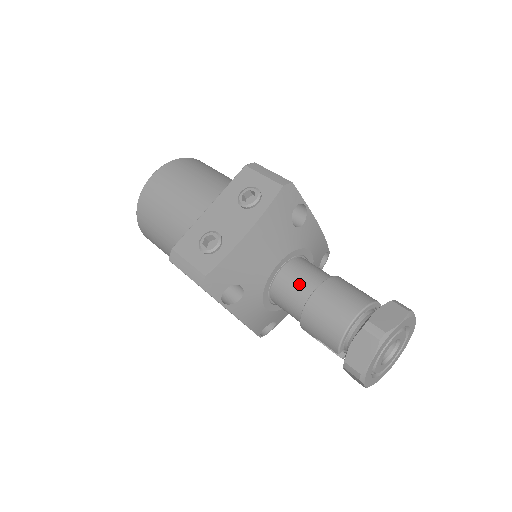
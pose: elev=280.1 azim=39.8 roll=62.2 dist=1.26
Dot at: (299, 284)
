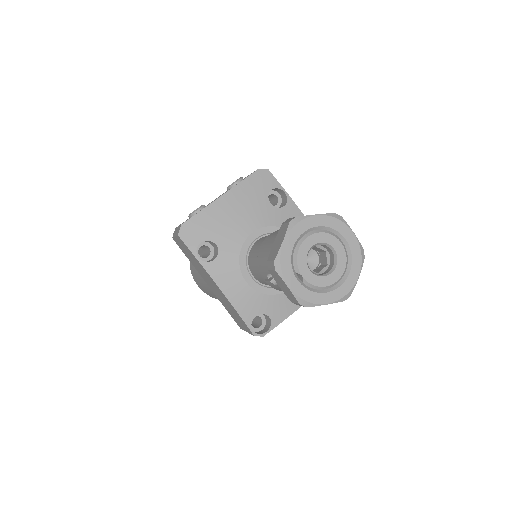
Dot at: occluded
